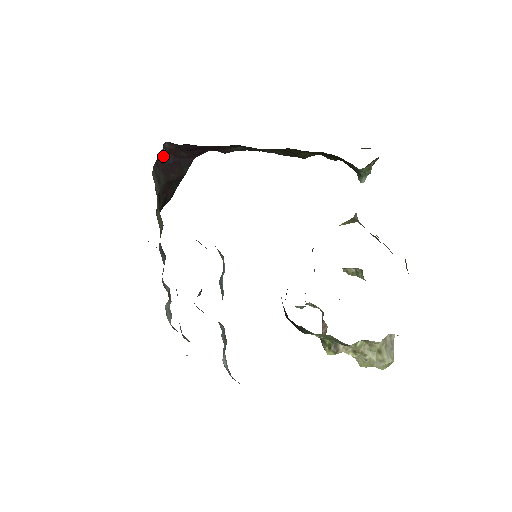
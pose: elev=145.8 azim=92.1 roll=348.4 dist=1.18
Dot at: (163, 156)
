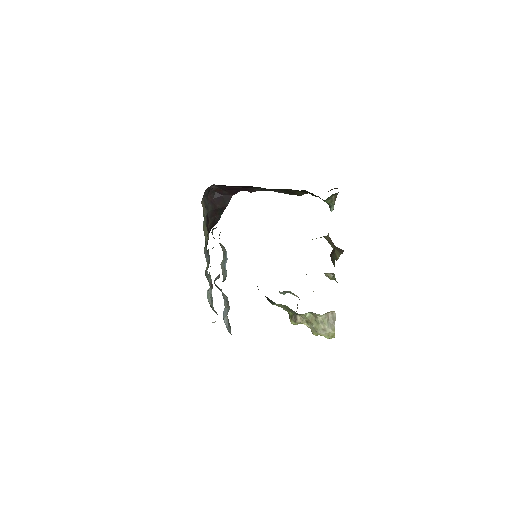
Dot at: (211, 193)
